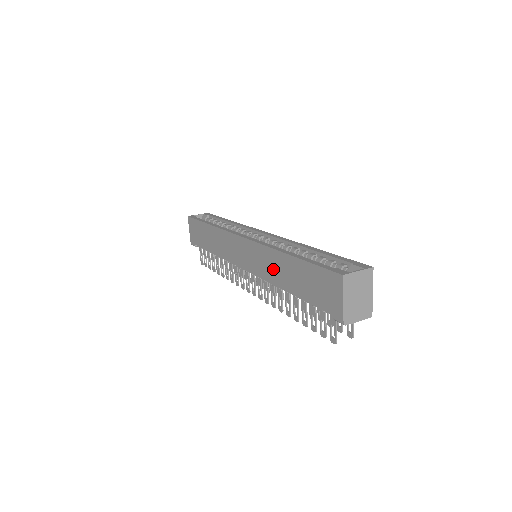
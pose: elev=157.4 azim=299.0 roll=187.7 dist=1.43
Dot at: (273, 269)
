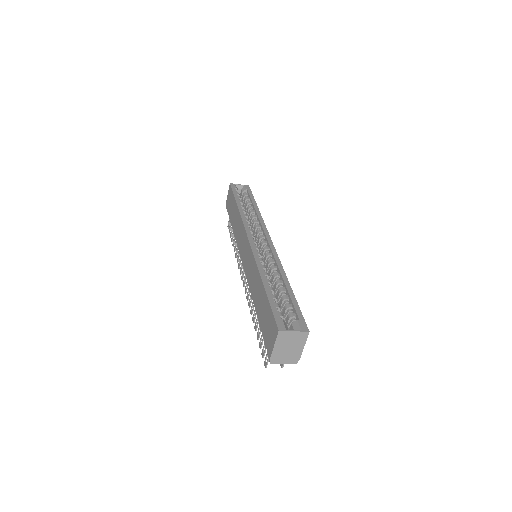
Dot at: (254, 282)
